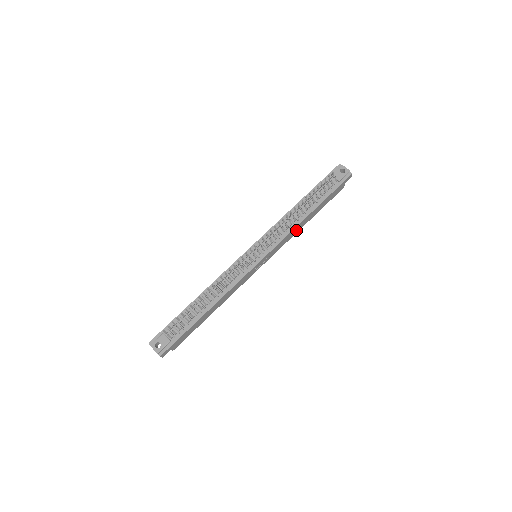
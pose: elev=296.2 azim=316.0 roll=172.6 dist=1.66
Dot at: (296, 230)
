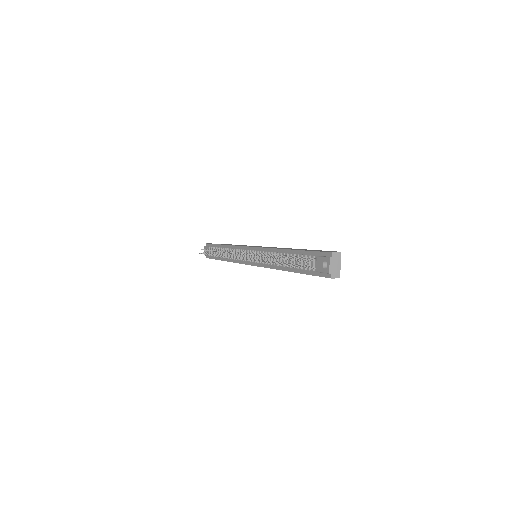
Dot at: occluded
